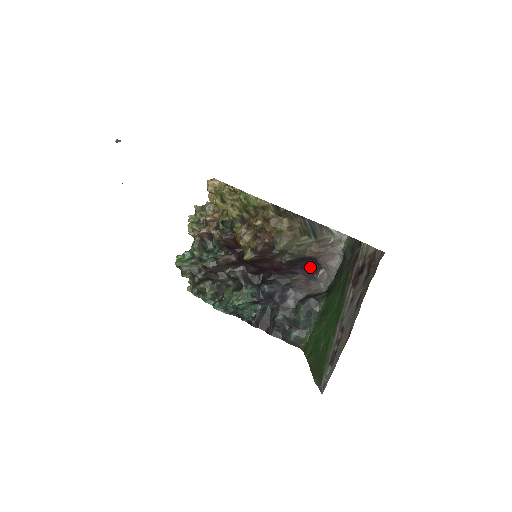
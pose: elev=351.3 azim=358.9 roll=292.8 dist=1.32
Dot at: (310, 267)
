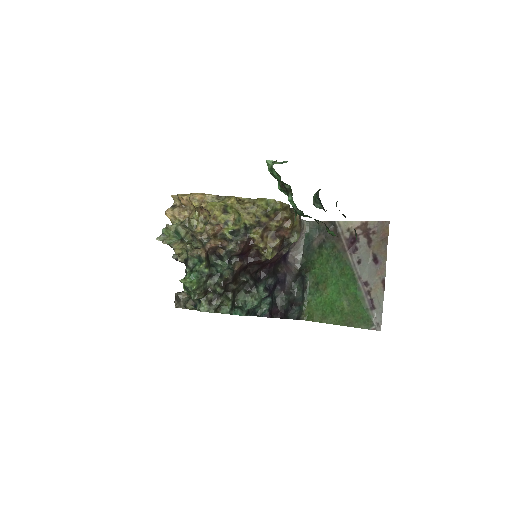
Dot at: (284, 254)
